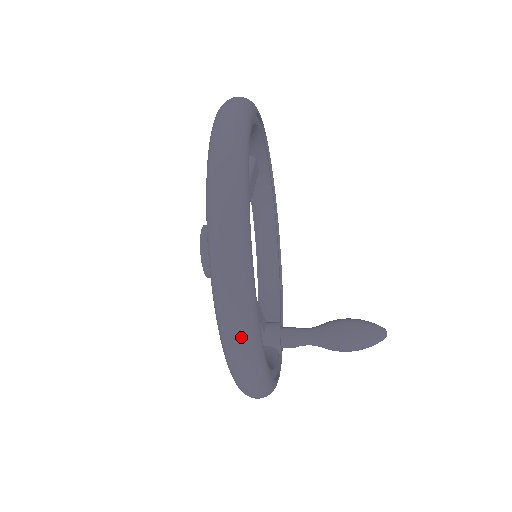
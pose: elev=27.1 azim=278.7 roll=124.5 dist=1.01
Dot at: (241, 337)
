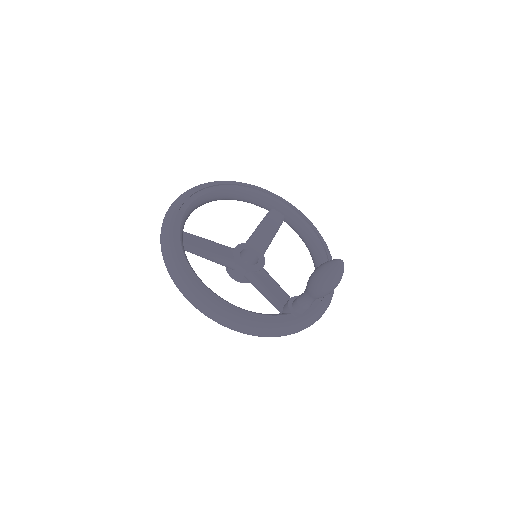
Dot at: (173, 274)
